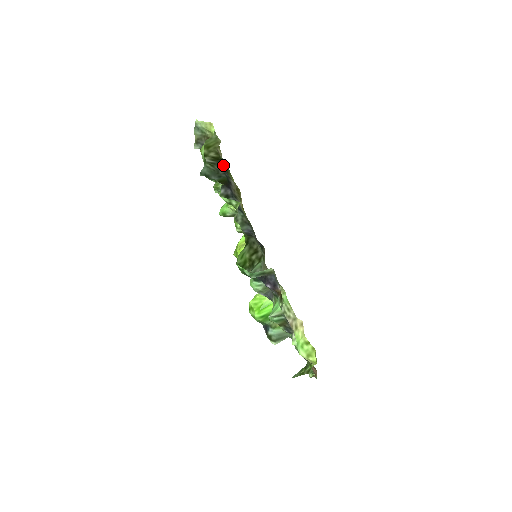
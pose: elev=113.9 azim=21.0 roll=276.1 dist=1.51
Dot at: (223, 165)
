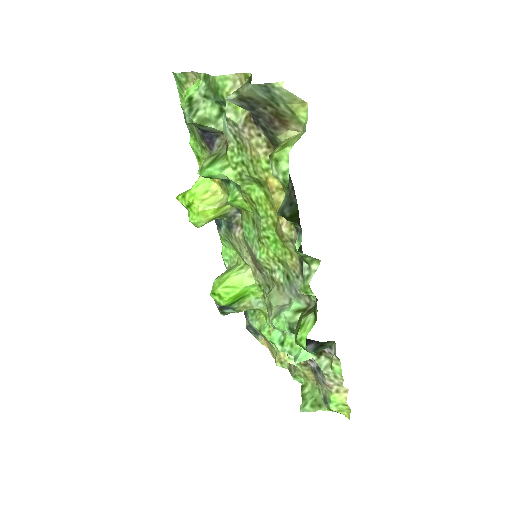
Dot at: occluded
